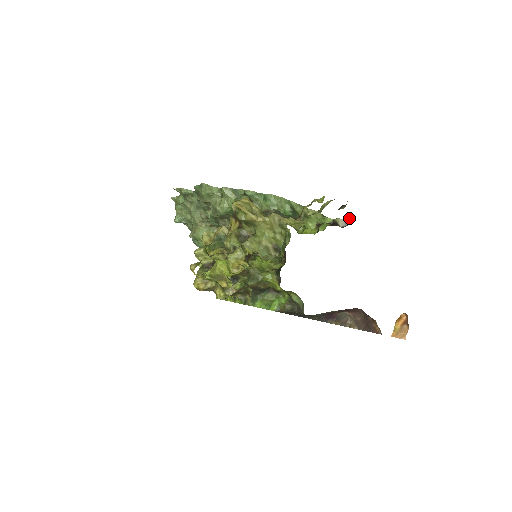
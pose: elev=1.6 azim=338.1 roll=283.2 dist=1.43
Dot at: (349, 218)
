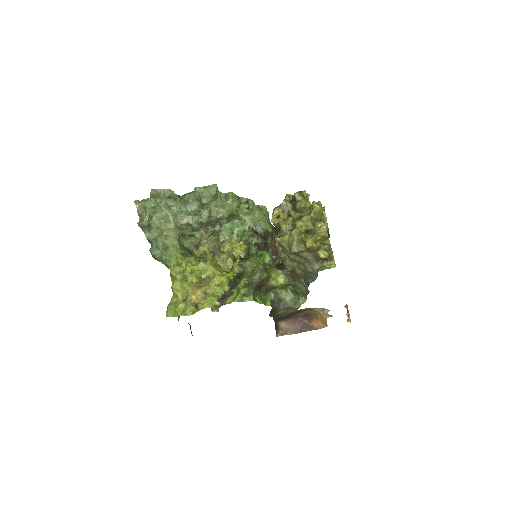
Dot at: occluded
